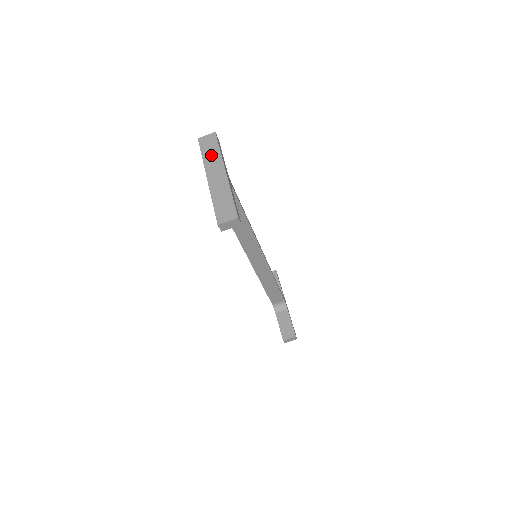
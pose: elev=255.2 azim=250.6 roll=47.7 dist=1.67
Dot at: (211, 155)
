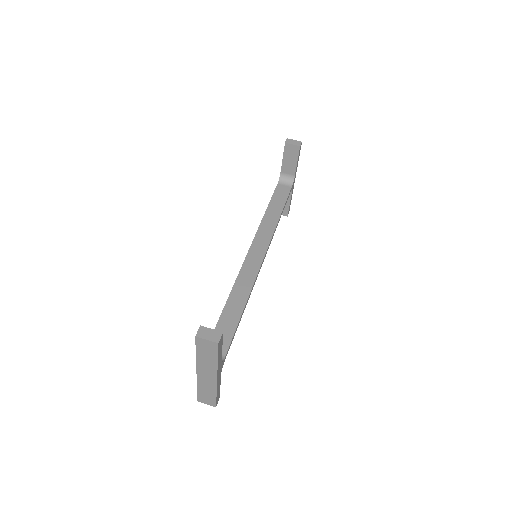
Dot at: occluded
